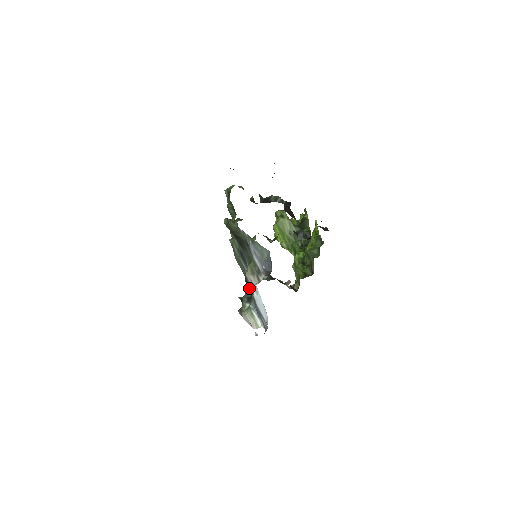
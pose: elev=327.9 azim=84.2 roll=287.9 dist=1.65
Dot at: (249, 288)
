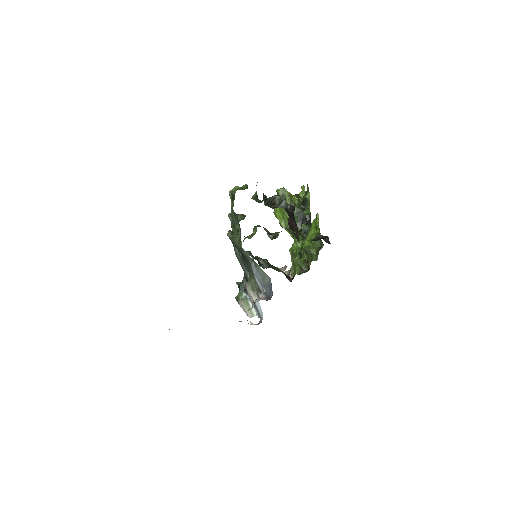
Dot at: occluded
